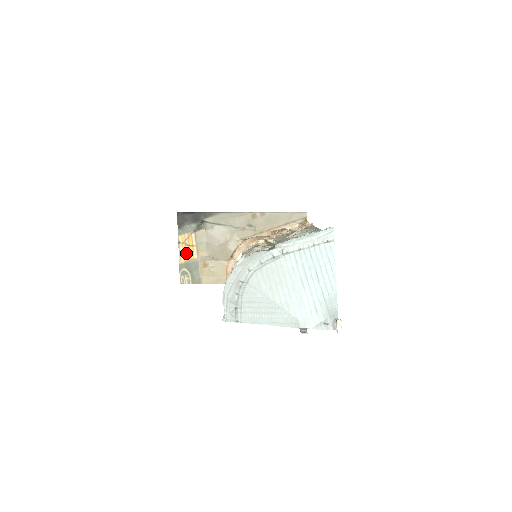
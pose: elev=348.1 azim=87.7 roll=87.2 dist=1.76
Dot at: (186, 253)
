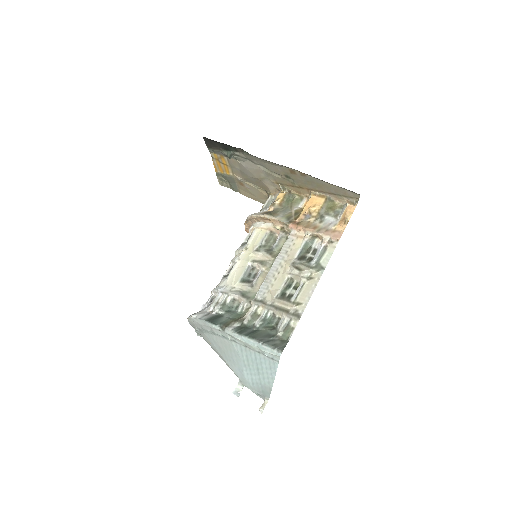
Dot at: (221, 167)
